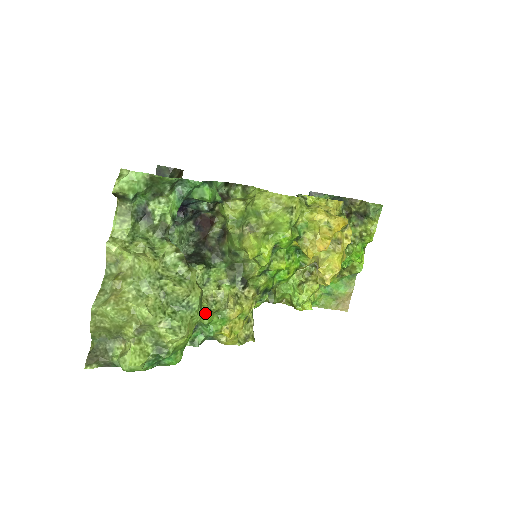
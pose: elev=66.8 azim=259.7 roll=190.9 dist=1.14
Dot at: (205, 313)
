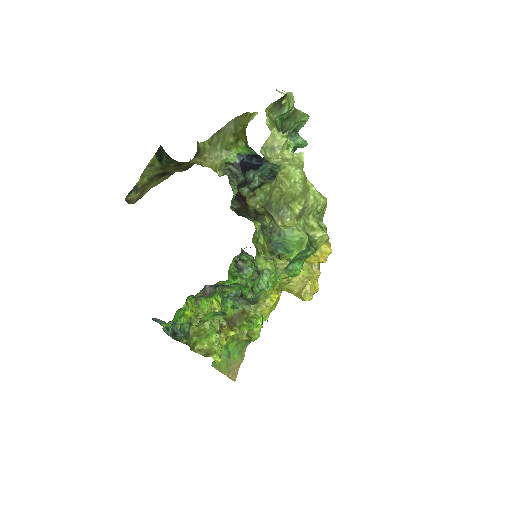
Dot at: (274, 260)
